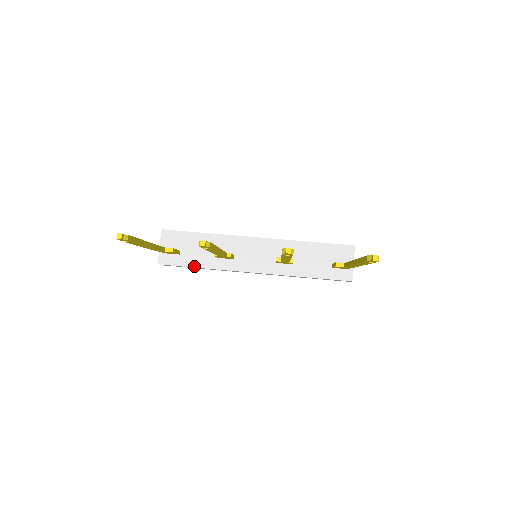
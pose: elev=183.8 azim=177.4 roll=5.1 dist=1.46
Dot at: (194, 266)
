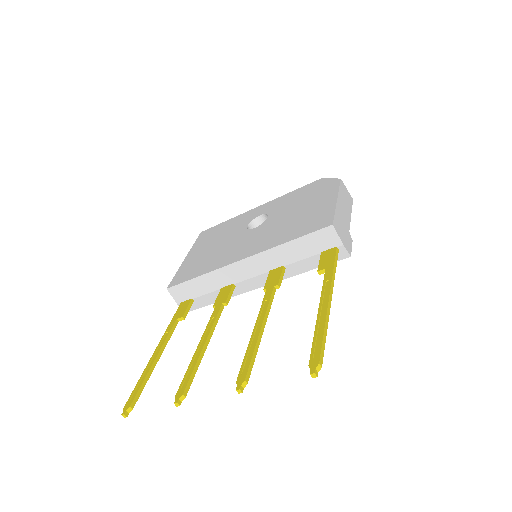
Dot at: (211, 303)
